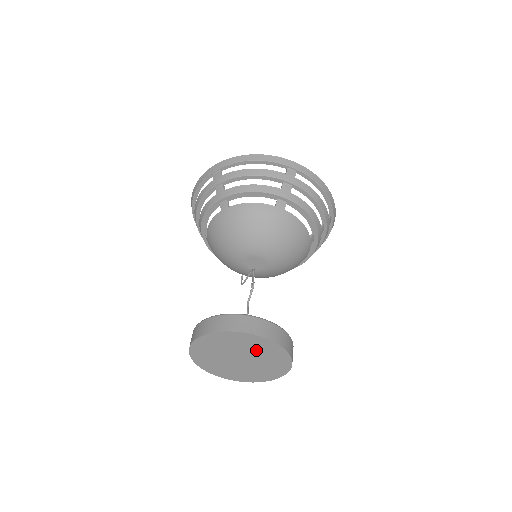
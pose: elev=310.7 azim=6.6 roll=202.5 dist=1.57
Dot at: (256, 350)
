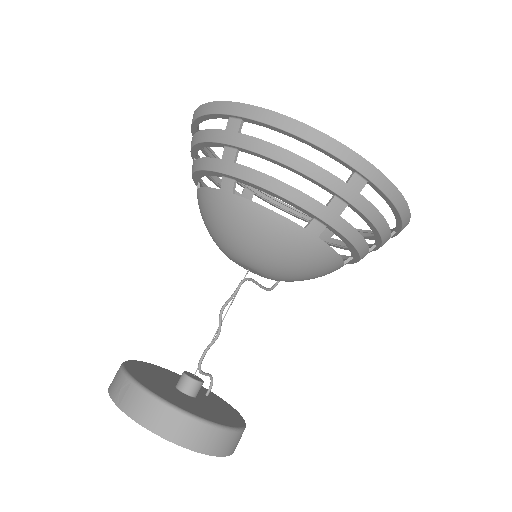
Dot at: occluded
